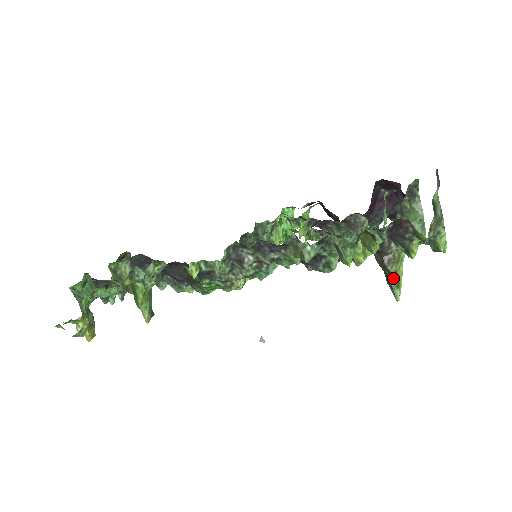
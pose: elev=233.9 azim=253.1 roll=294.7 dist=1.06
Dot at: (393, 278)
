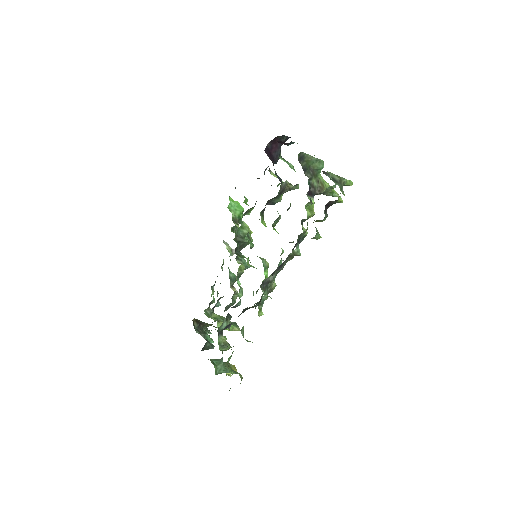
Dot at: (328, 194)
